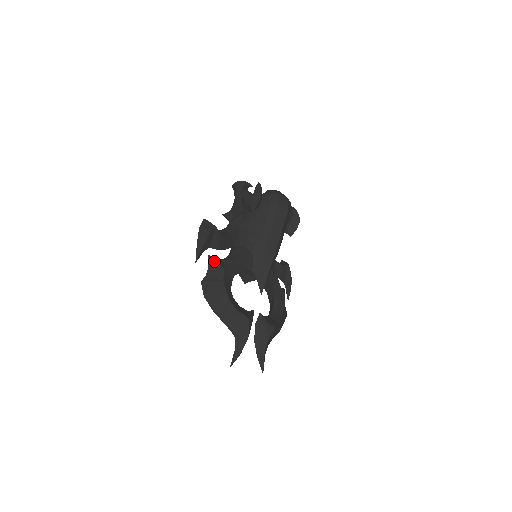
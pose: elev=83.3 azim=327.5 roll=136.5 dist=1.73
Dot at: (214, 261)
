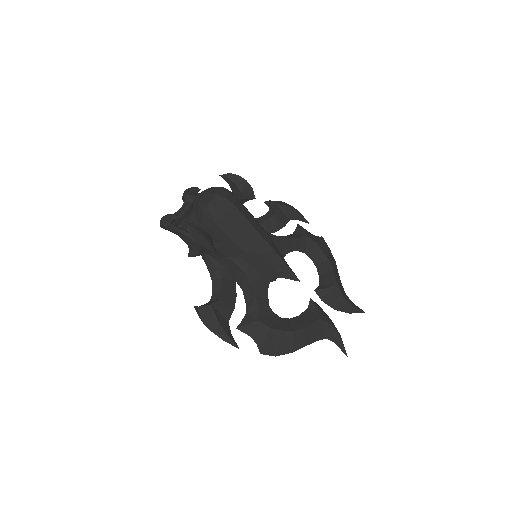
Dot at: (246, 326)
